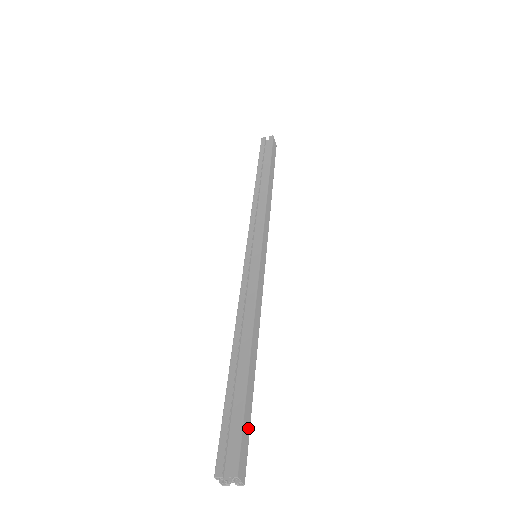
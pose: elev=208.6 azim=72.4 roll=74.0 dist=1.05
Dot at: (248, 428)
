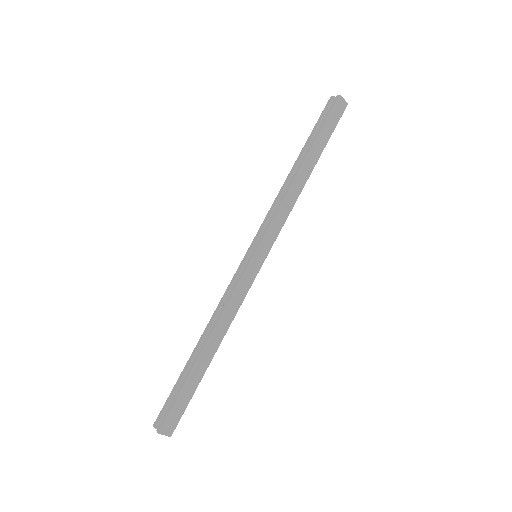
Dot at: (185, 403)
